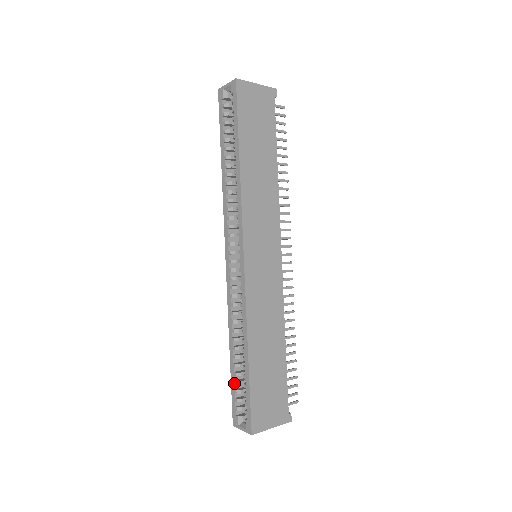
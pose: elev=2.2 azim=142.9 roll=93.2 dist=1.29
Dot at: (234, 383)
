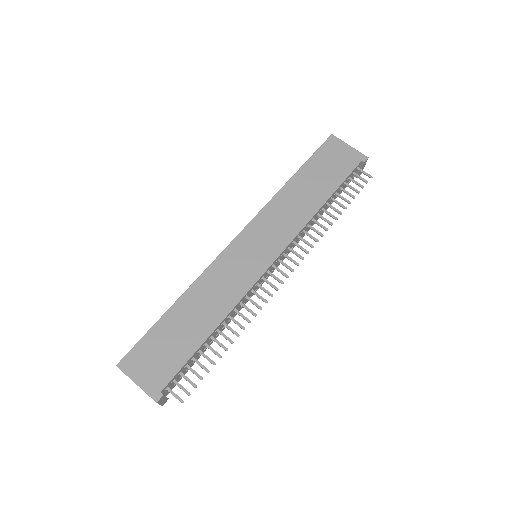
Dot at: occluded
